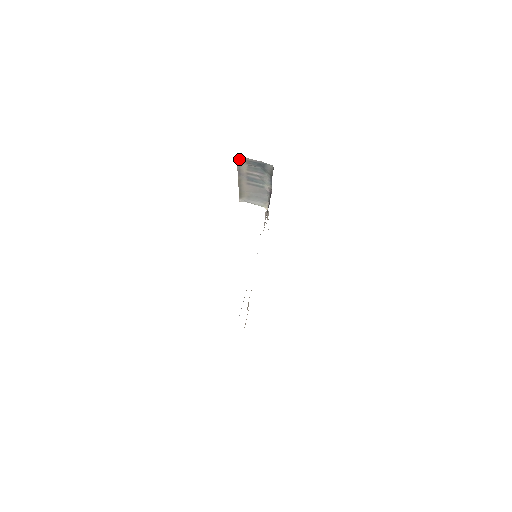
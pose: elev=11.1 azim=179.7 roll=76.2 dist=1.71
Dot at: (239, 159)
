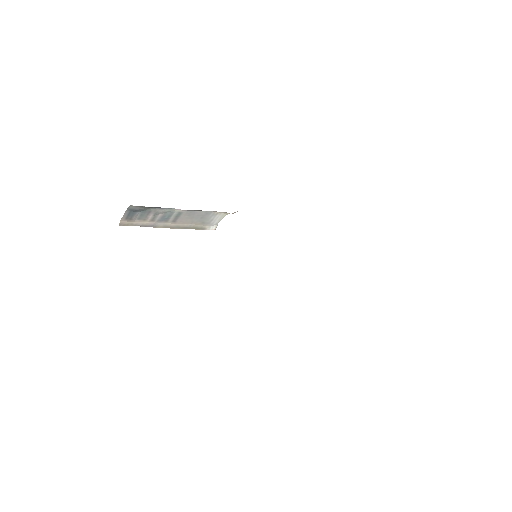
Dot at: (123, 224)
